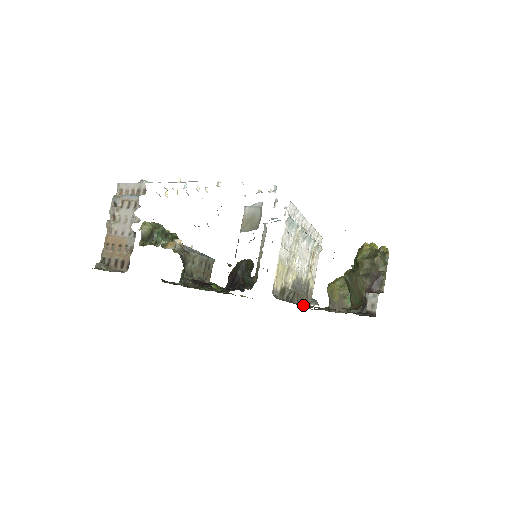
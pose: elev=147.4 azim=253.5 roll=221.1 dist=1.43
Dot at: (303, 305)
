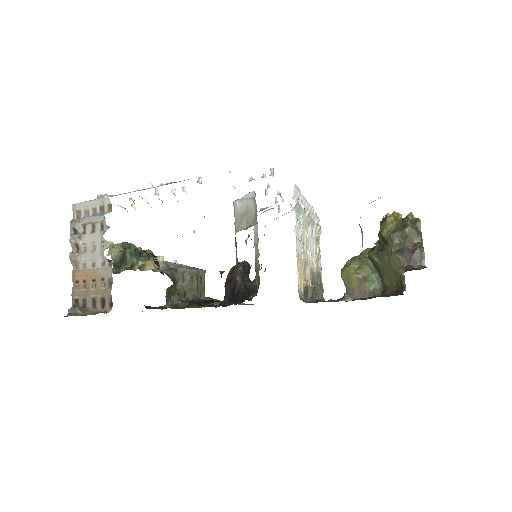
Dot at: (320, 300)
